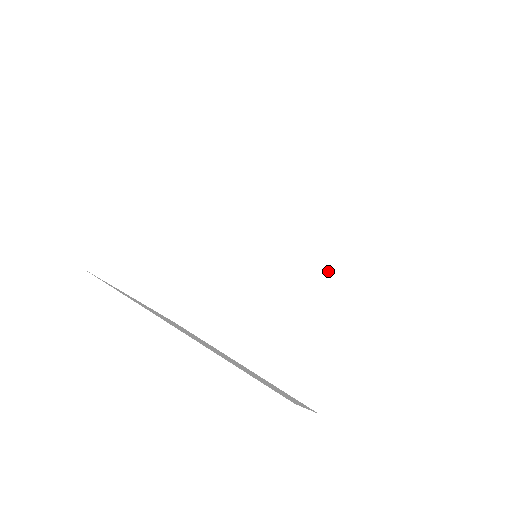
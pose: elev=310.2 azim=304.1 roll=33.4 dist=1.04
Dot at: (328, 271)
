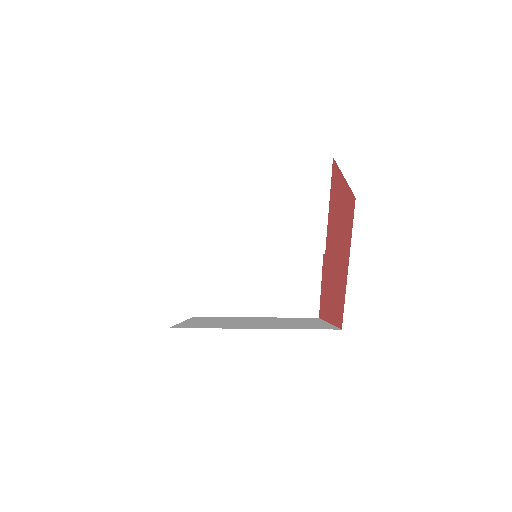
Dot at: (292, 236)
